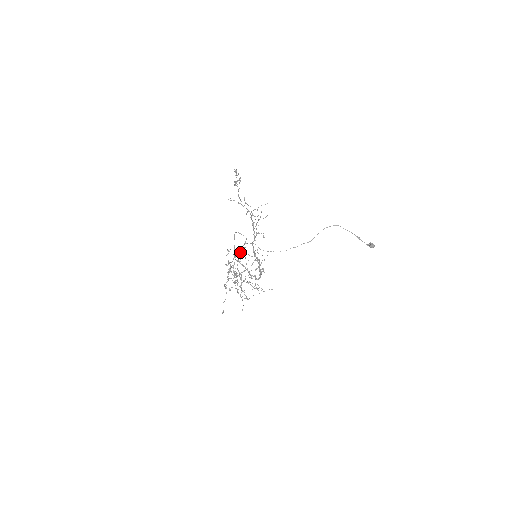
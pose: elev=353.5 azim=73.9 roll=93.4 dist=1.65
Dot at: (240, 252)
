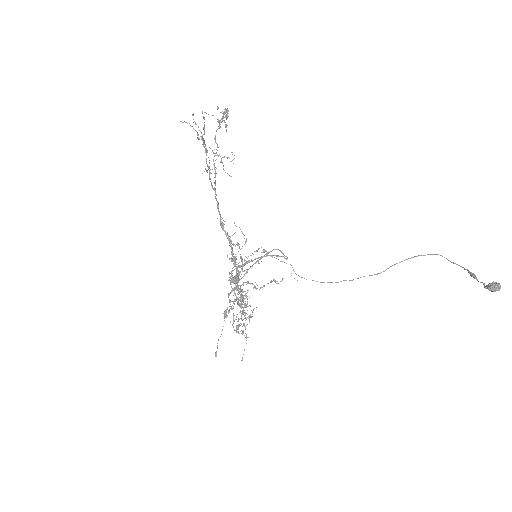
Dot at: (253, 260)
